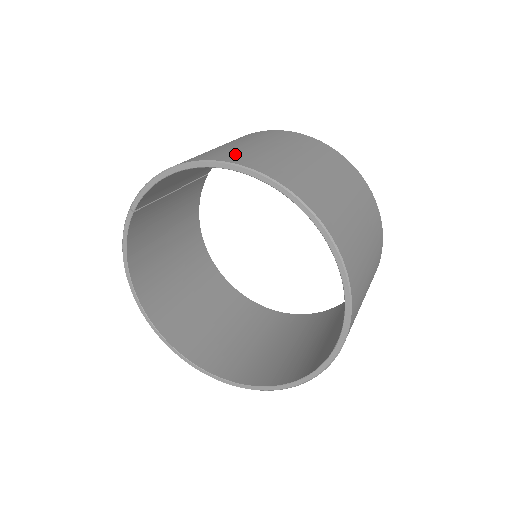
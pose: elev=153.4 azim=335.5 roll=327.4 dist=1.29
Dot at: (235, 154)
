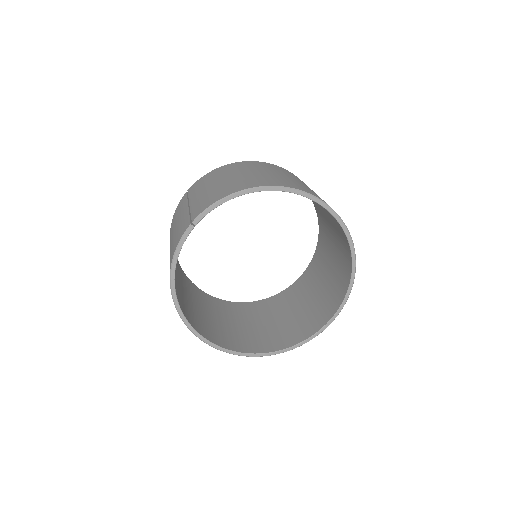
Dot at: (280, 181)
